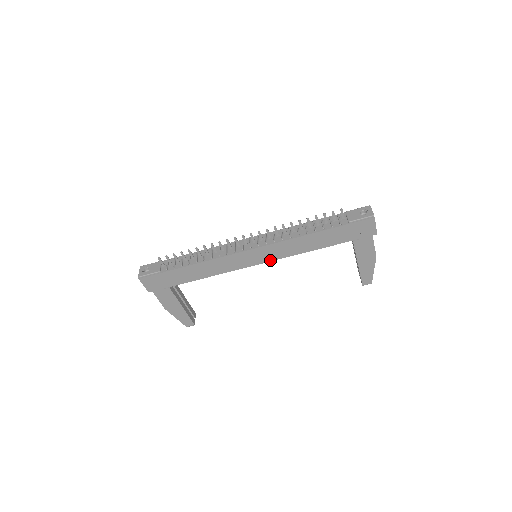
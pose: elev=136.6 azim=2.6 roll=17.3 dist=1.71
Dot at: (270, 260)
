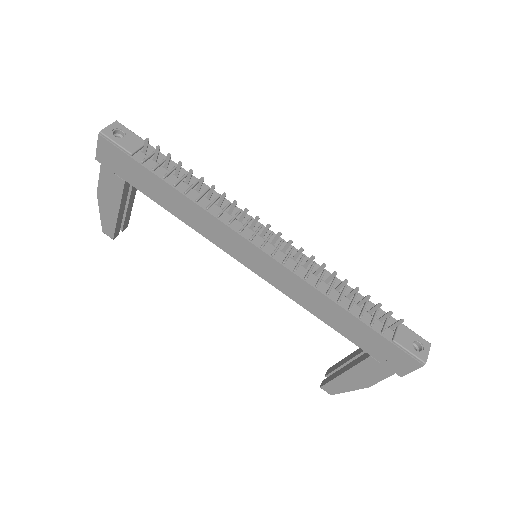
Dot at: (266, 278)
